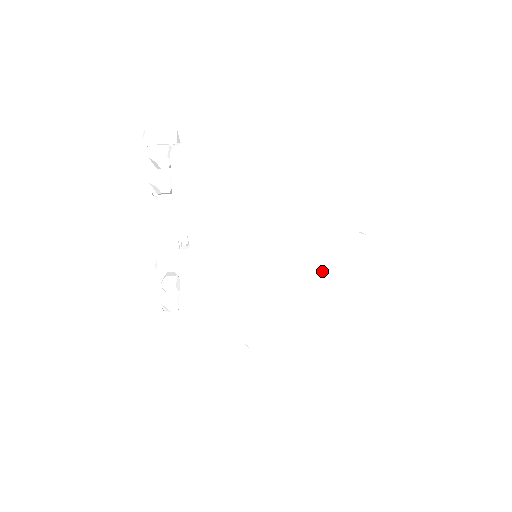
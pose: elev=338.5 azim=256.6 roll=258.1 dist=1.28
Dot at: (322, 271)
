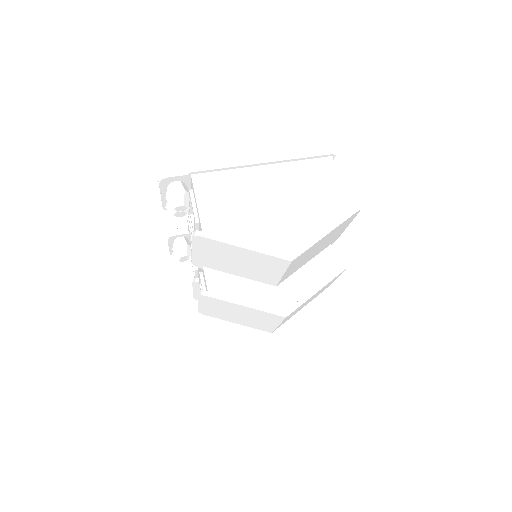
Dot at: occluded
